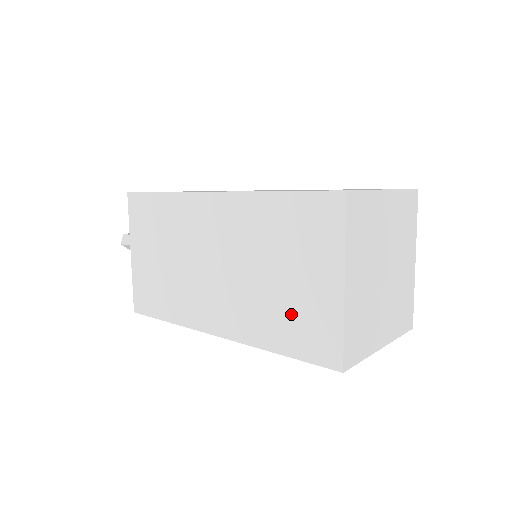
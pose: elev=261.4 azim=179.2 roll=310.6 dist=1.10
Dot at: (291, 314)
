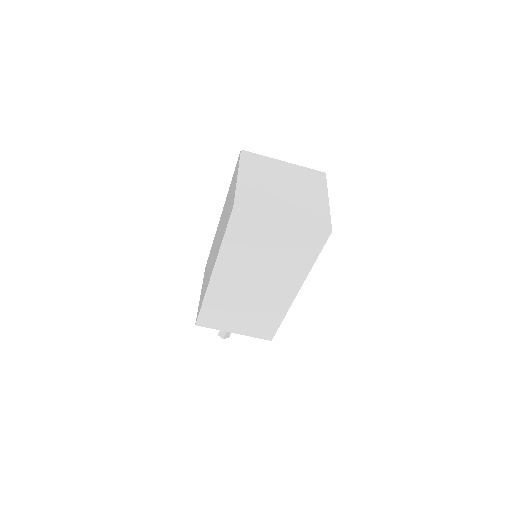
Dot at: (227, 215)
